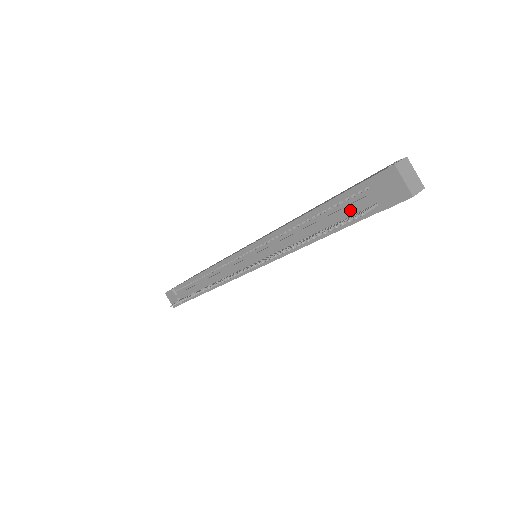
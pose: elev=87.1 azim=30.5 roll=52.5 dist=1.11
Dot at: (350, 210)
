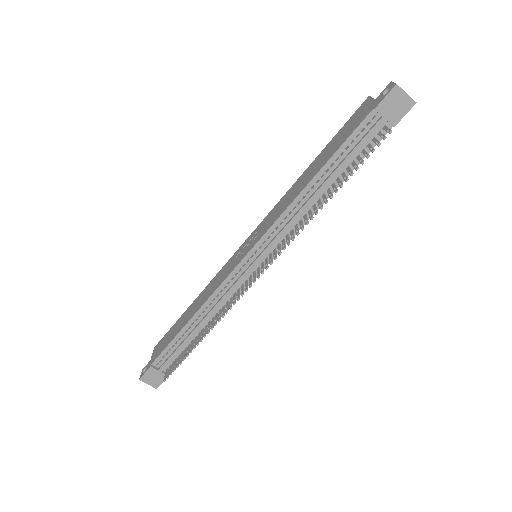
Dot at: (365, 142)
